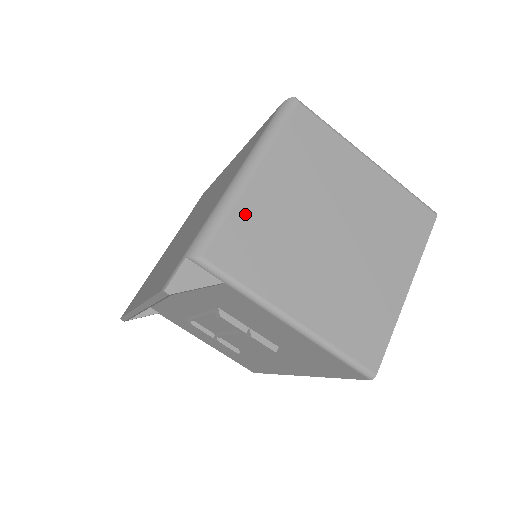
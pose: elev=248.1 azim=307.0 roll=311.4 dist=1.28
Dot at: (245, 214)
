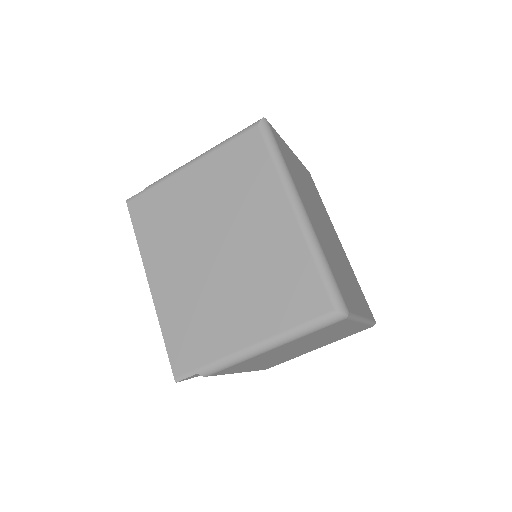
Dot at: occluded
